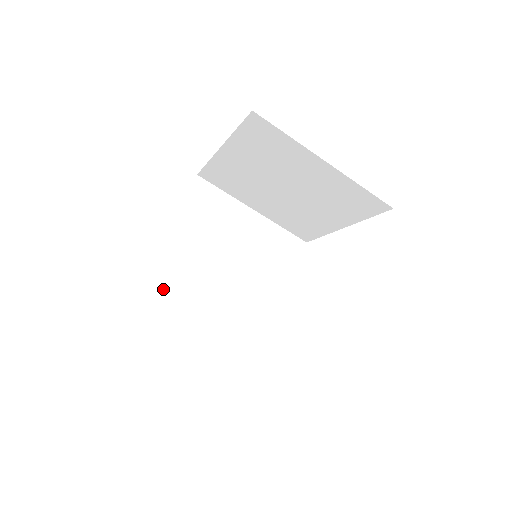
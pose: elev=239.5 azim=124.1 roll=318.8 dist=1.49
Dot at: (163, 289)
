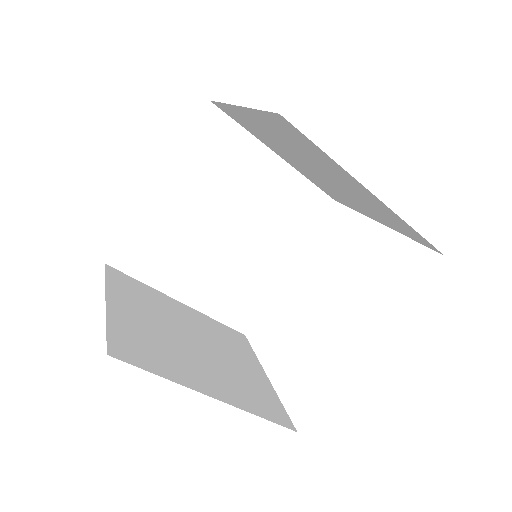
Dot at: (145, 251)
